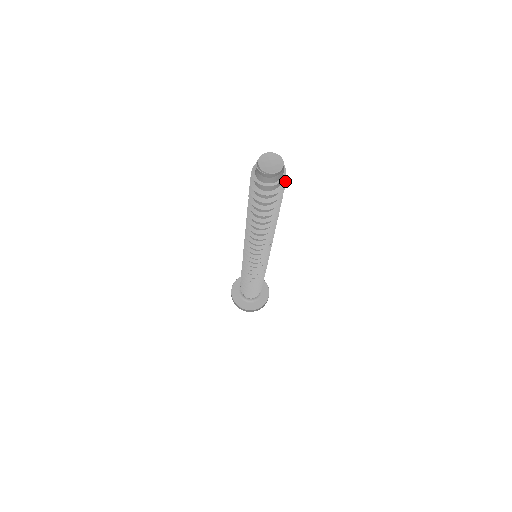
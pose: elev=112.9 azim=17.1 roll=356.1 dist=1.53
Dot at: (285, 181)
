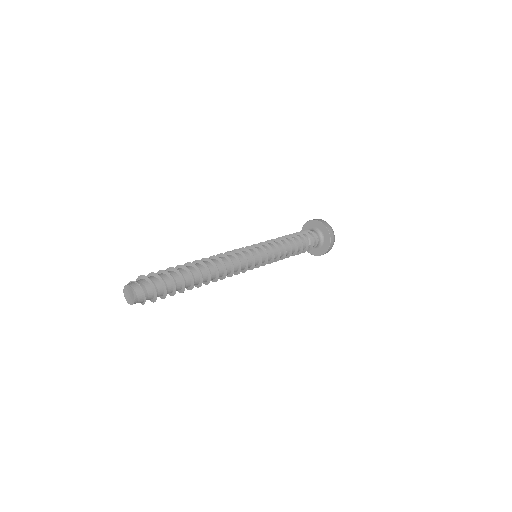
Dot at: (155, 290)
